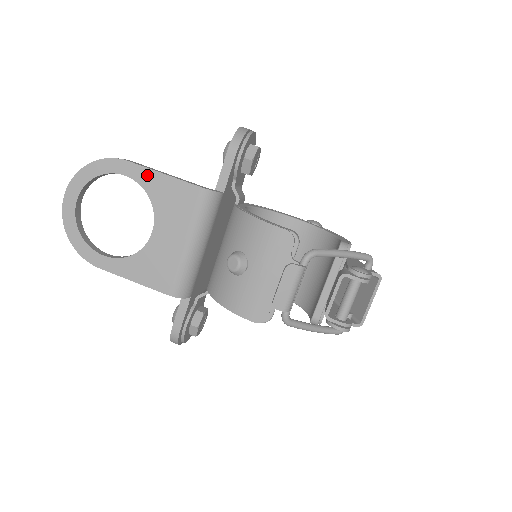
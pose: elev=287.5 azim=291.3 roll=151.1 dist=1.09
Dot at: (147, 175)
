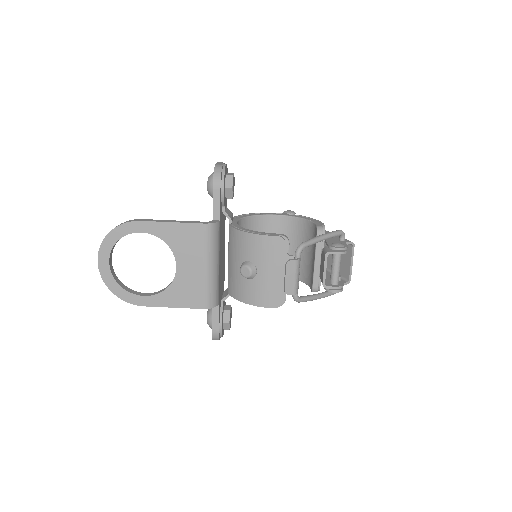
Dot at: (159, 227)
